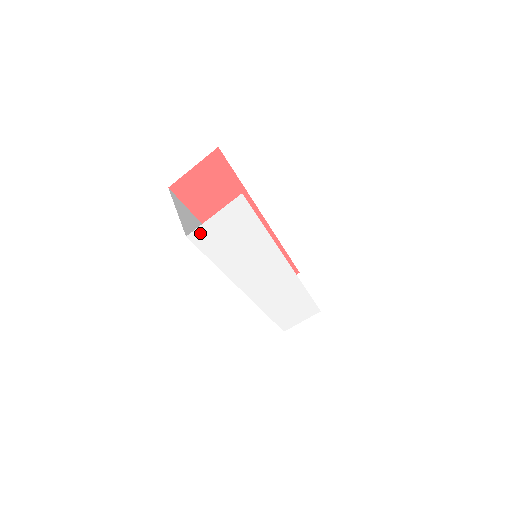
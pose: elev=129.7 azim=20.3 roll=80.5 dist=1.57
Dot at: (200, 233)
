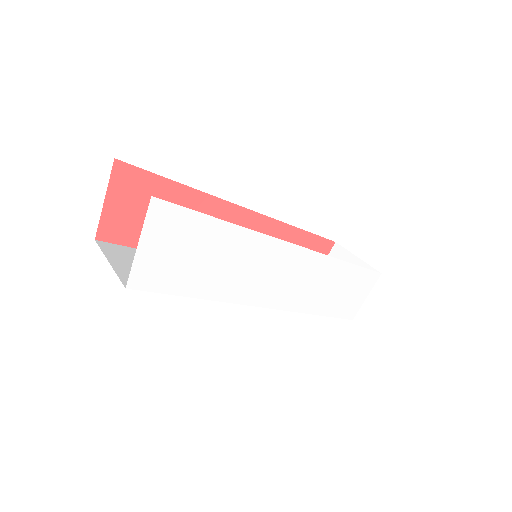
Dot at: (140, 274)
